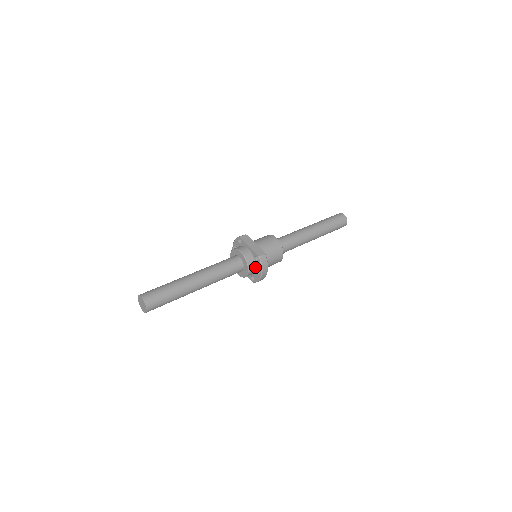
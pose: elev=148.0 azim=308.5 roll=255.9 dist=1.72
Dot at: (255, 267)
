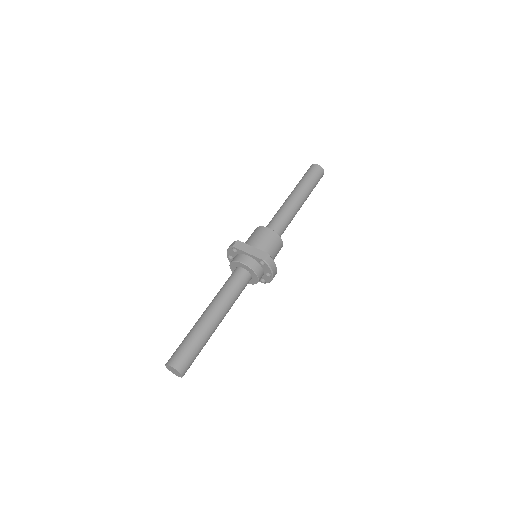
Dot at: (263, 271)
